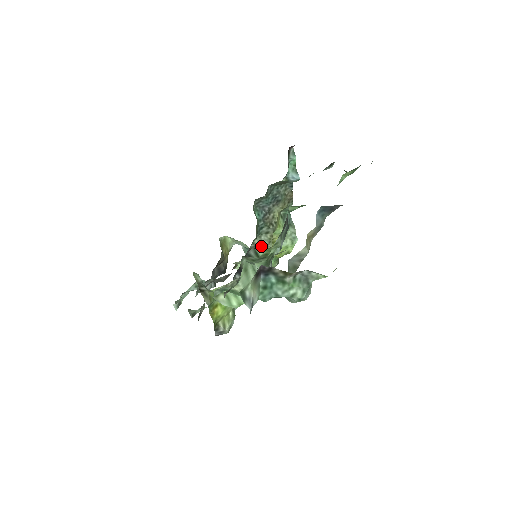
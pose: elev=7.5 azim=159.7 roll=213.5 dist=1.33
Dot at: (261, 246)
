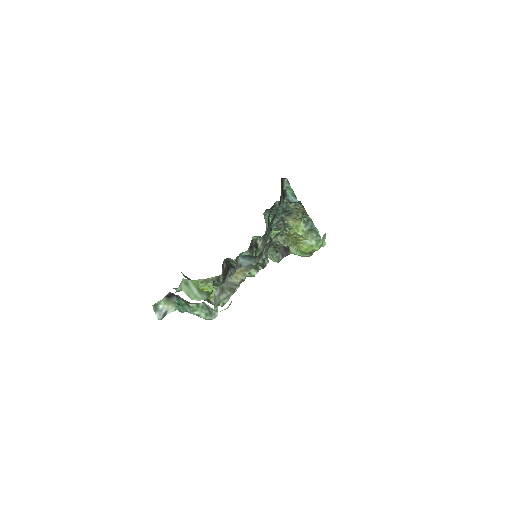
Dot at: (278, 244)
